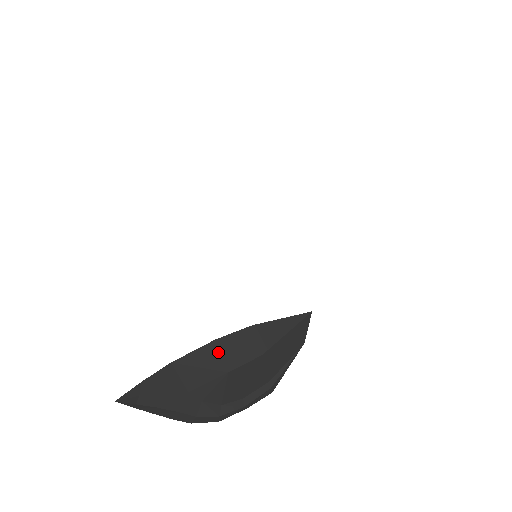
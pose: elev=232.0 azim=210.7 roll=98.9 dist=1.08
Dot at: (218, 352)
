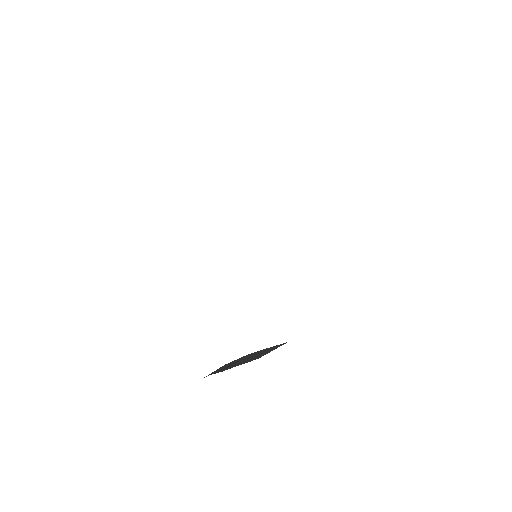
Dot at: (245, 359)
